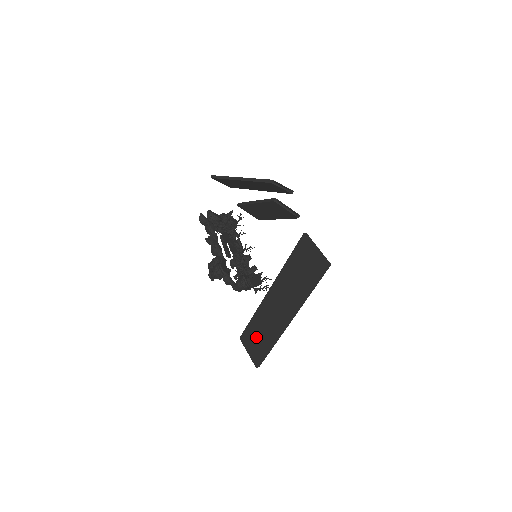
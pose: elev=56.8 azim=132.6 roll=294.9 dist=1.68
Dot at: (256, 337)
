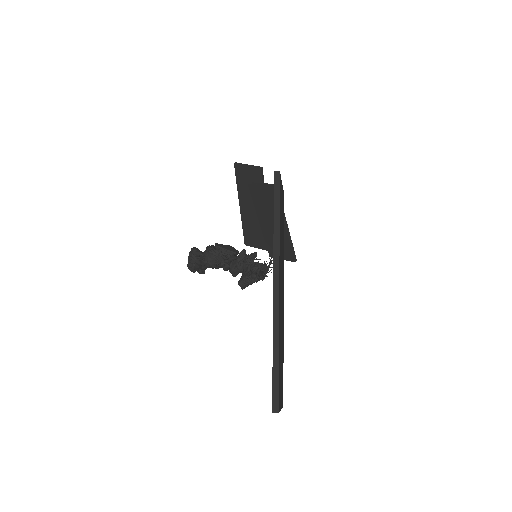
Dot at: occluded
